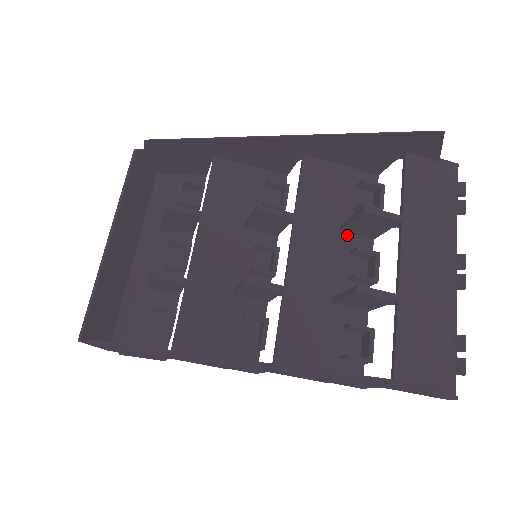
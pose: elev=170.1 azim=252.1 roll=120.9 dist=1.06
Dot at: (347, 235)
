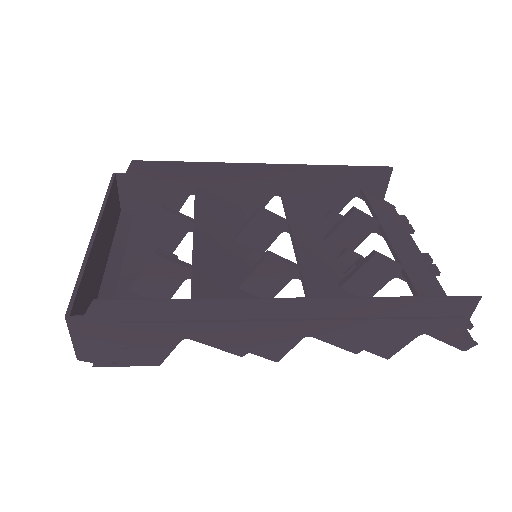
Dot at: (331, 246)
